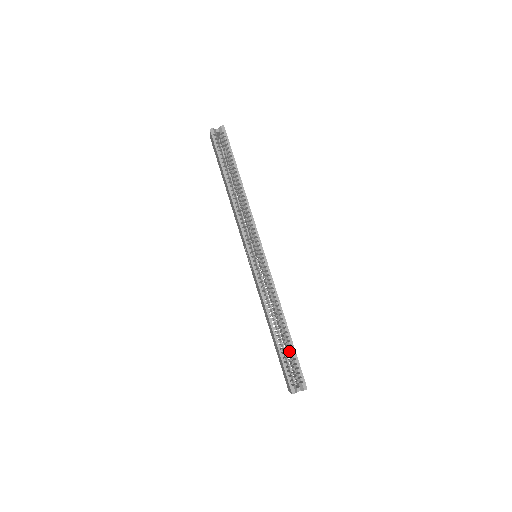
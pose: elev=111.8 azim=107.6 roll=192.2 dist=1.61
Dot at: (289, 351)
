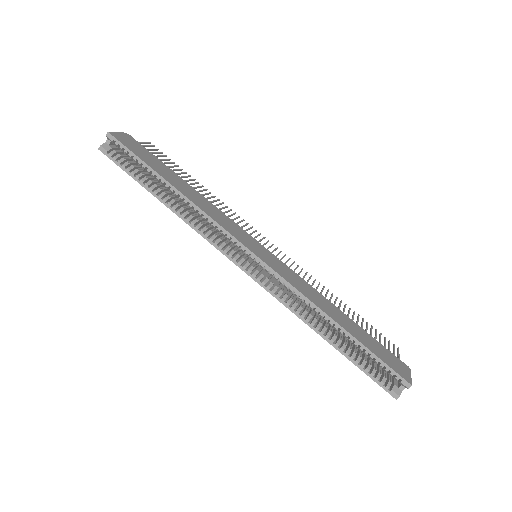
Dot at: (362, 351)
